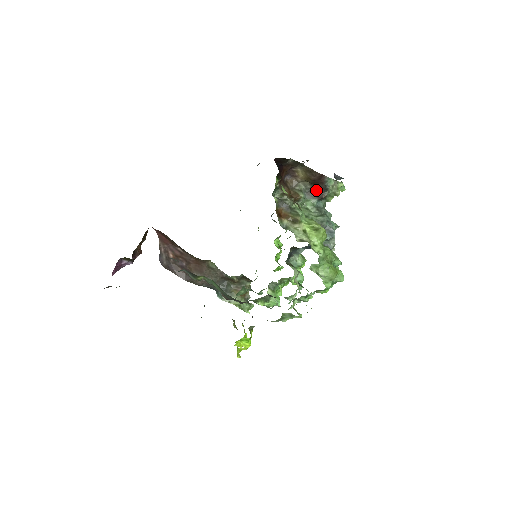
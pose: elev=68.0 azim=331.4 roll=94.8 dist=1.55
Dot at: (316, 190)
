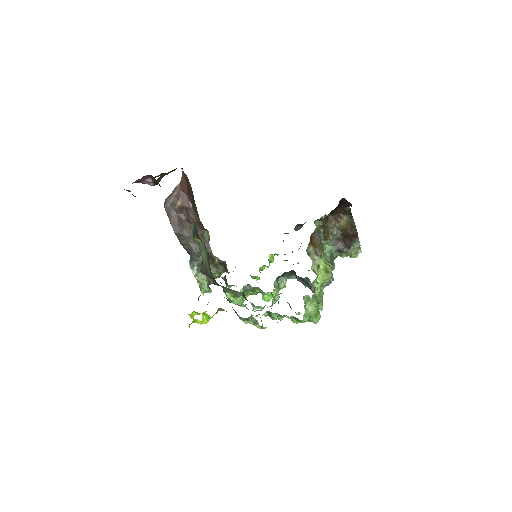
Dot at: (341, 242)
